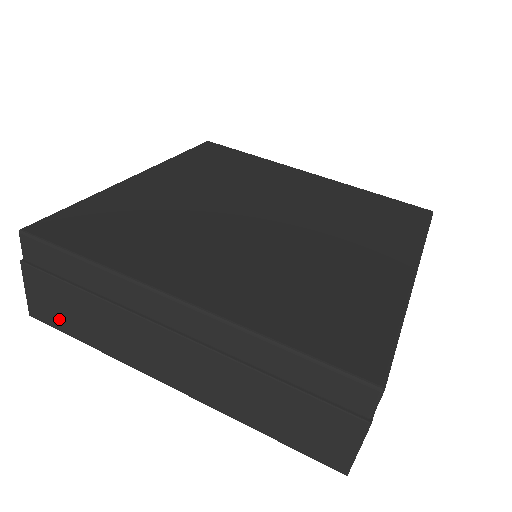
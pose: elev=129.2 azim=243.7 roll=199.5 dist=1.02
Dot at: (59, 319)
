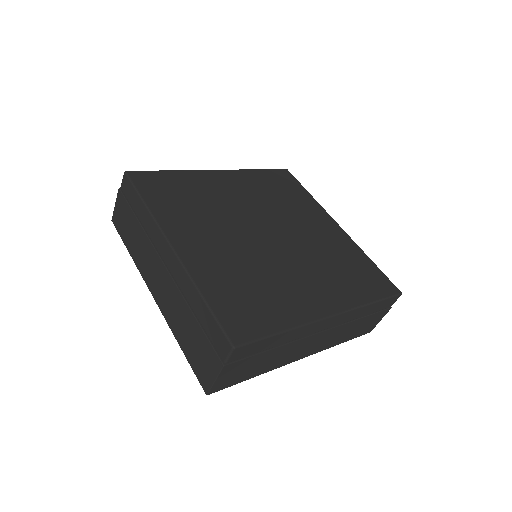
Dot at: (122, 230)
